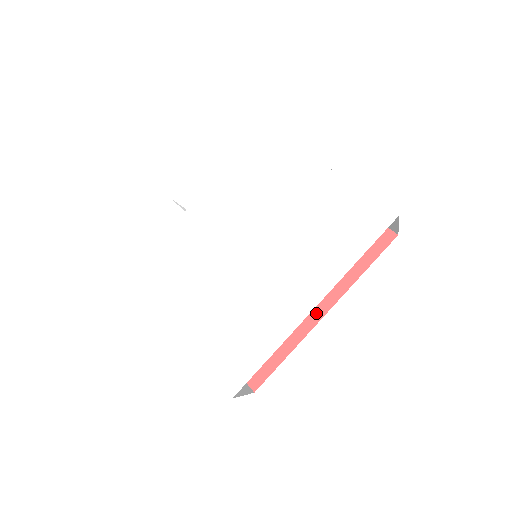
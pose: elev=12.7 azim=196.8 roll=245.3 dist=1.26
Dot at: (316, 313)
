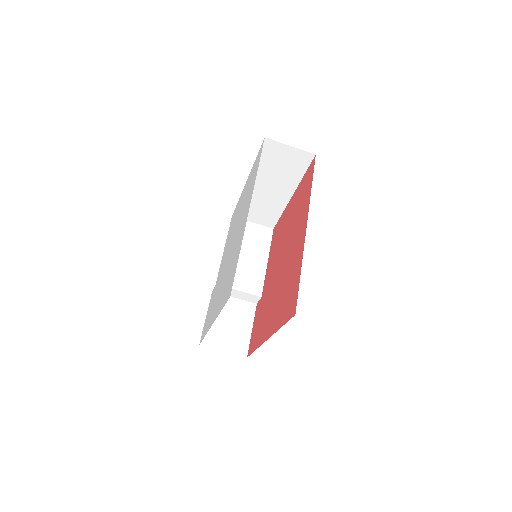
Dot at: (303, 233)
